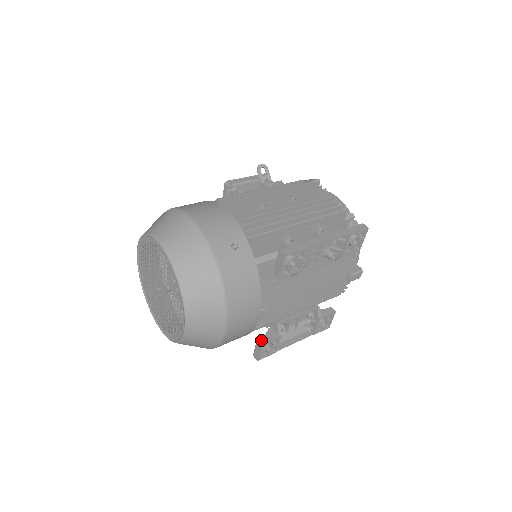
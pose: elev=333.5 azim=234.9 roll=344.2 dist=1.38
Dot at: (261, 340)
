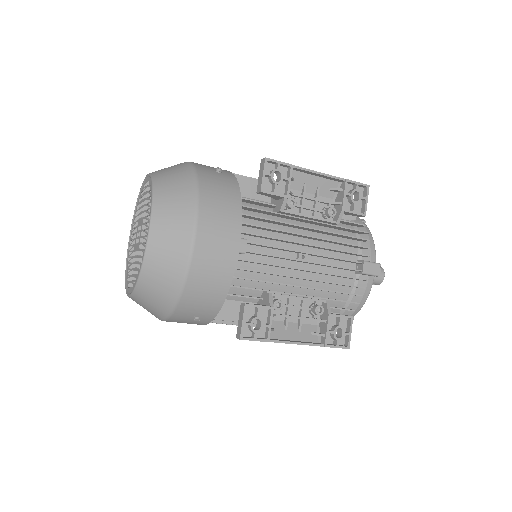
Dot at: (245, 303)
